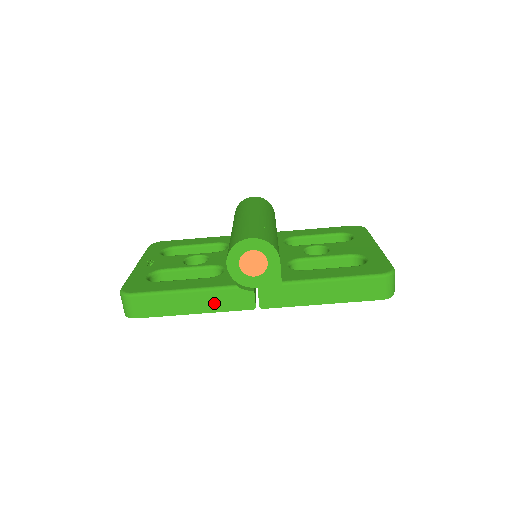
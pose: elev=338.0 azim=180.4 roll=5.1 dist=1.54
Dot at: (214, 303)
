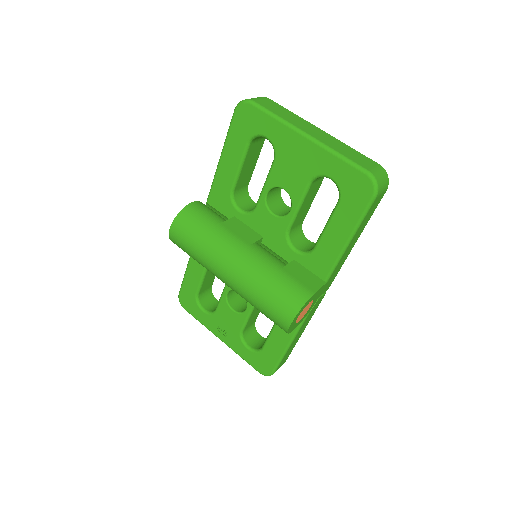
Dot at: (307, 322)
